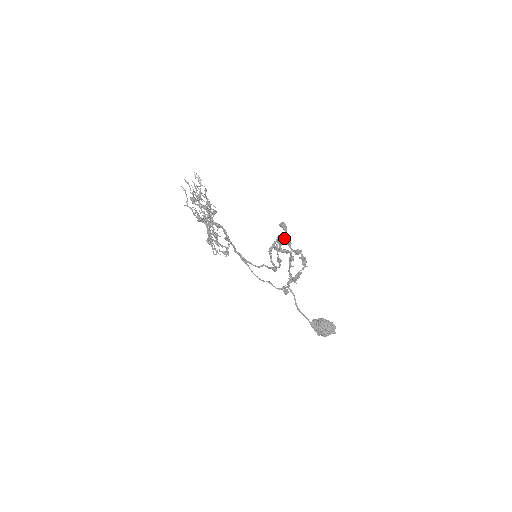
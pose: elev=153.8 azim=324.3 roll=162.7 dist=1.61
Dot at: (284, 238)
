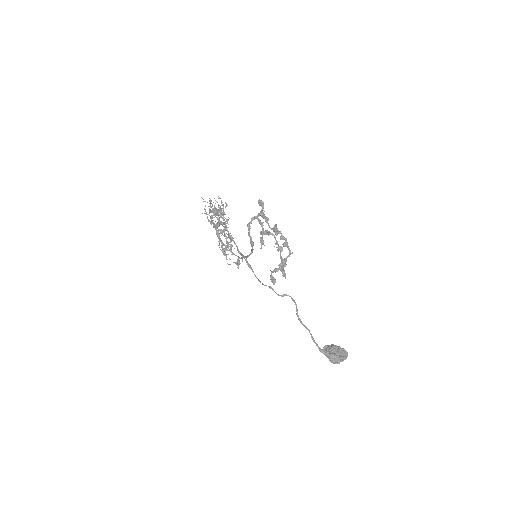
Dot at: (261, 214)
